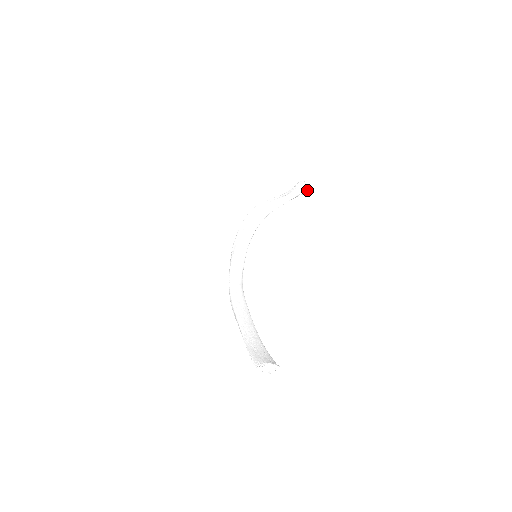
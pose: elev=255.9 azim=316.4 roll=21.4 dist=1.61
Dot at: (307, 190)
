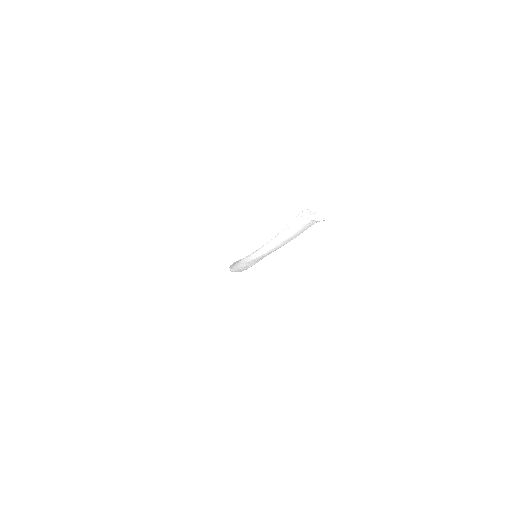
Dot at: occluded
